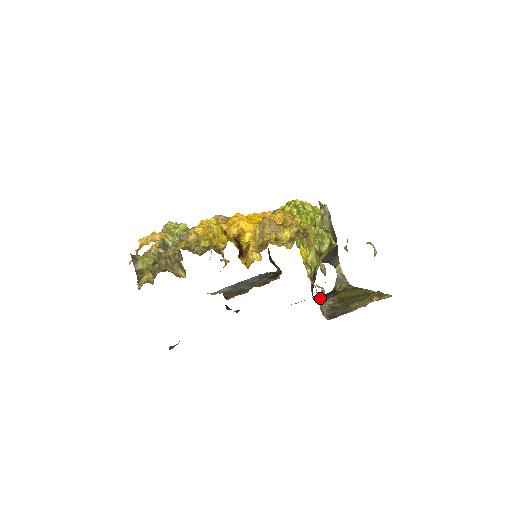
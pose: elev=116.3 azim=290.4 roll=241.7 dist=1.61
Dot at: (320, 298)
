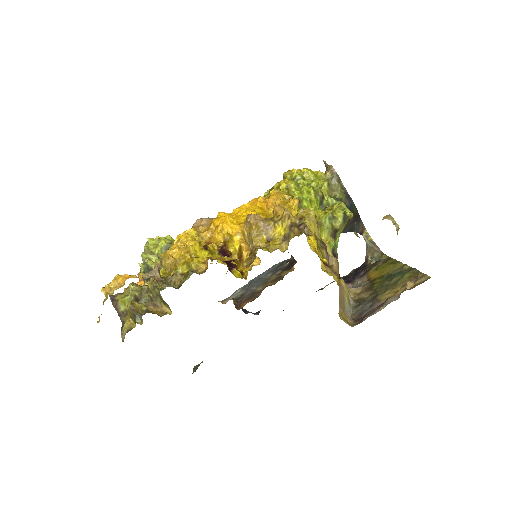
Dot at: (339, 298)
